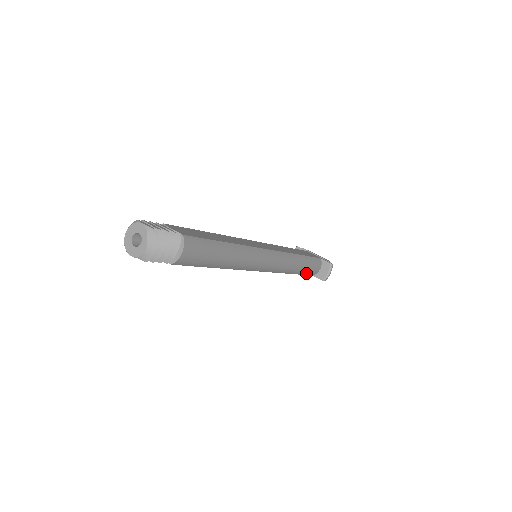
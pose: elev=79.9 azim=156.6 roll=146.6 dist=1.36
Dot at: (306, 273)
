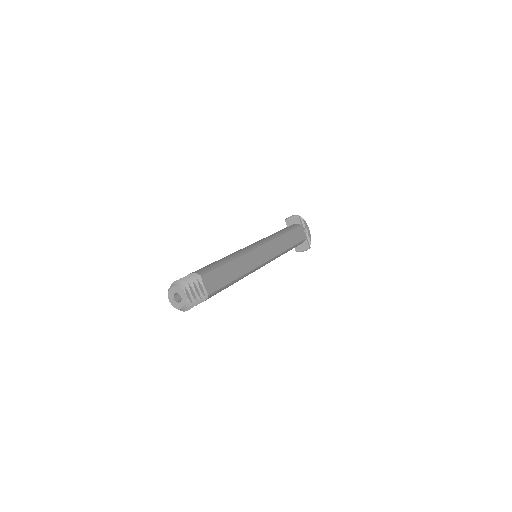
Dot at: occluded
